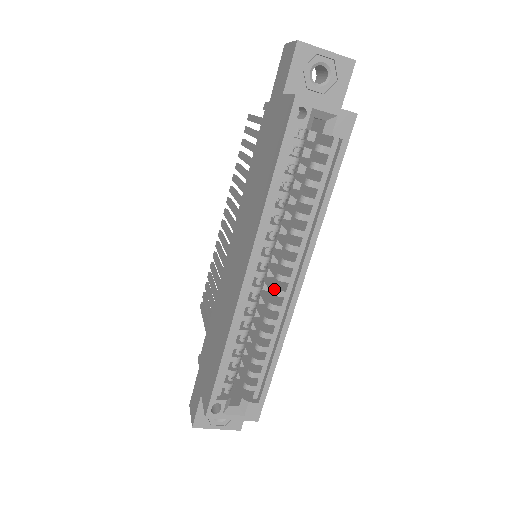
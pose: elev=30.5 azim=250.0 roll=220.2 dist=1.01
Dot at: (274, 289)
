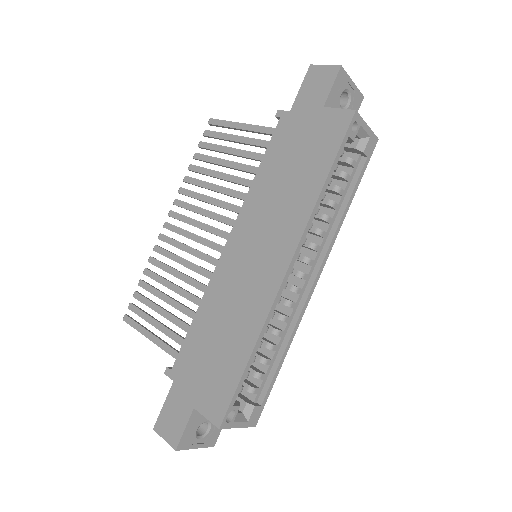
Dot at: (294, 286)
